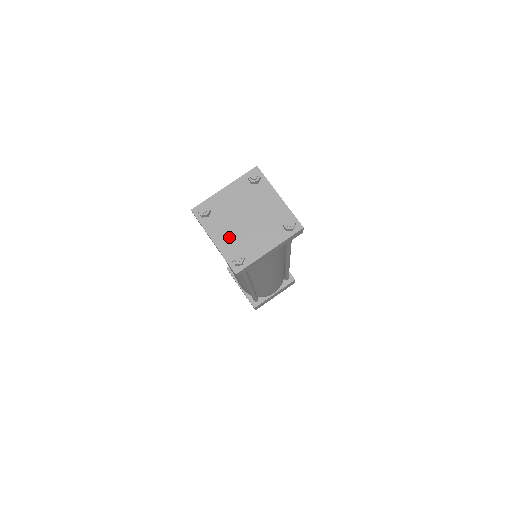
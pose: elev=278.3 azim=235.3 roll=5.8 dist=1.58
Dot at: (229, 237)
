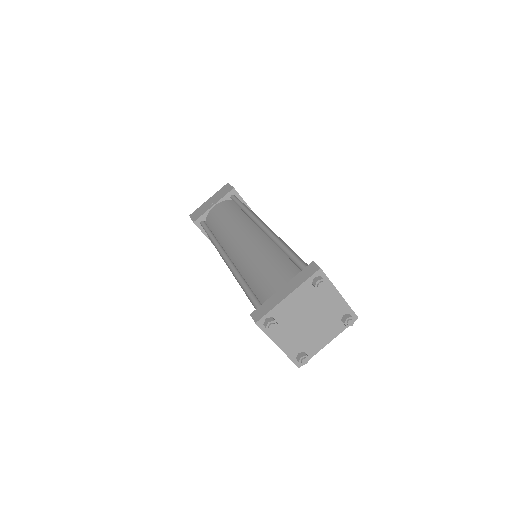
Dot at: (293, 340)
